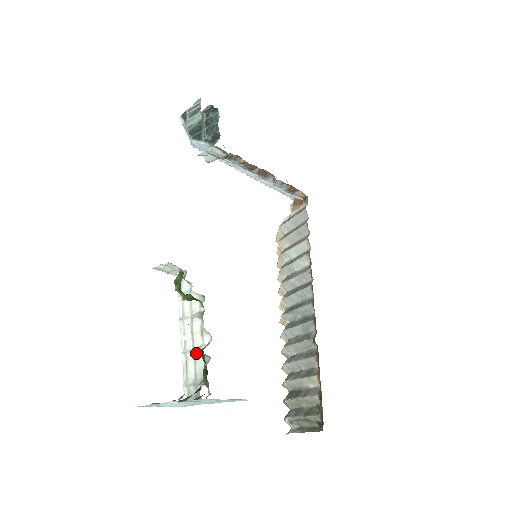
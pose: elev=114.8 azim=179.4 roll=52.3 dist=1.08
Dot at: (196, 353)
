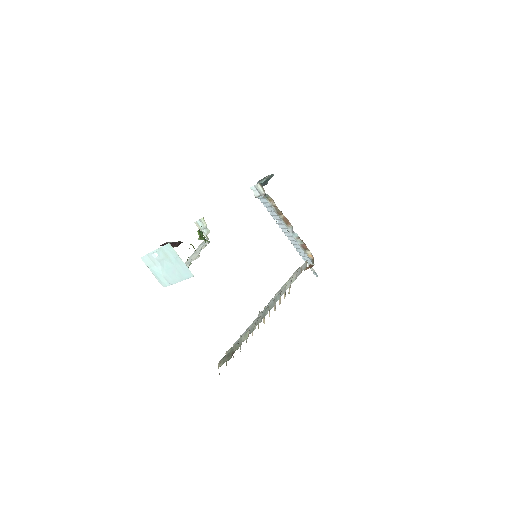
Dot at: (187, 264)
